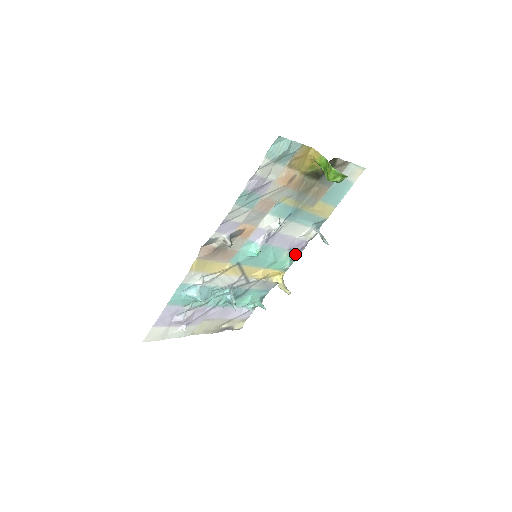
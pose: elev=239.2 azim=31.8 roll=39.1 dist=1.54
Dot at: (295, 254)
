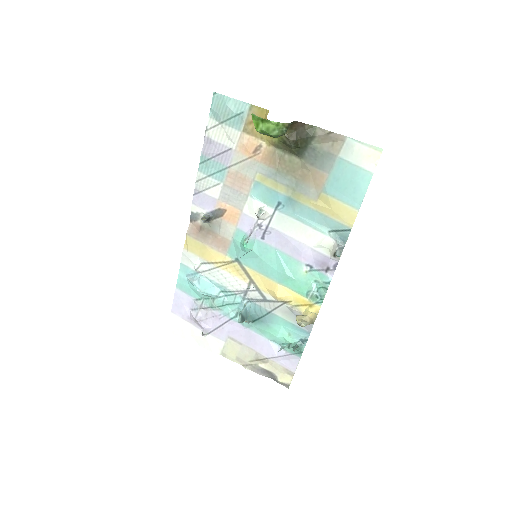
Dot at: (321, 277)
